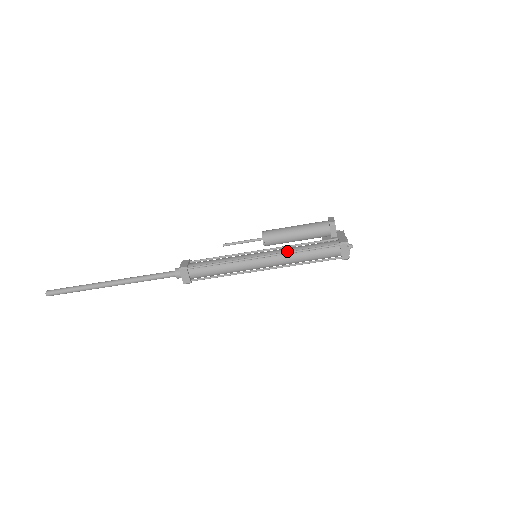
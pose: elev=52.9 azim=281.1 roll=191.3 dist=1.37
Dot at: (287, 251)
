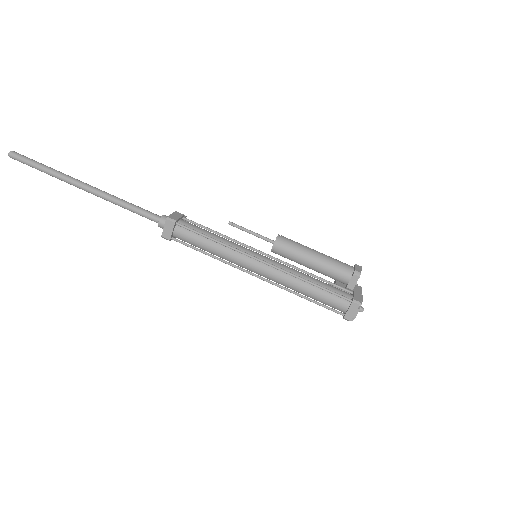
Dot at: (292, 272)
